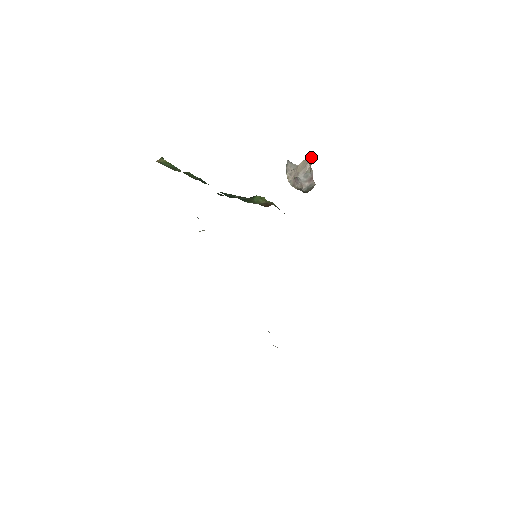
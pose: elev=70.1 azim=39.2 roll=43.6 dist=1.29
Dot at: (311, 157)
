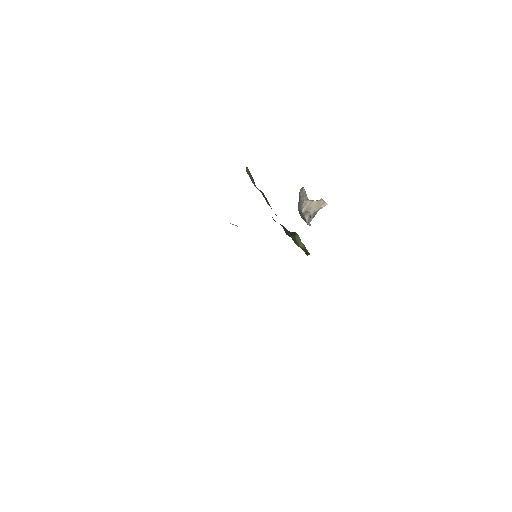
Dot at: (325, 203)
